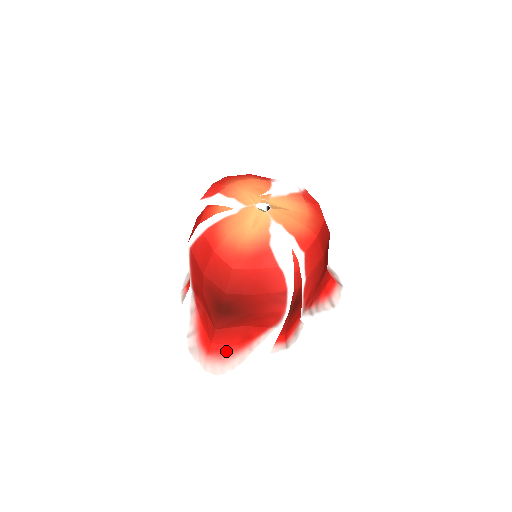
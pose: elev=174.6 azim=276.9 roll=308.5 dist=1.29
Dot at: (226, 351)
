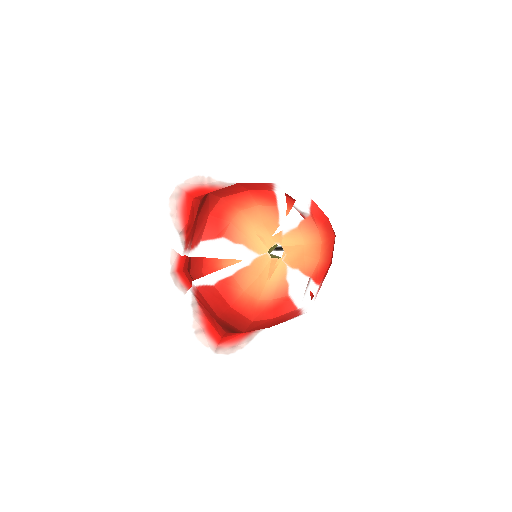
Dot at: (235, 338)
